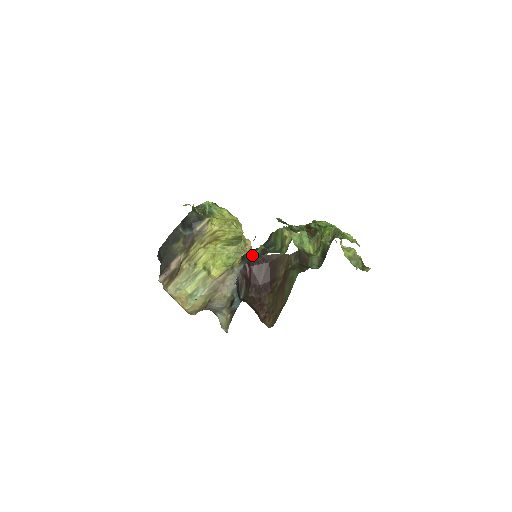
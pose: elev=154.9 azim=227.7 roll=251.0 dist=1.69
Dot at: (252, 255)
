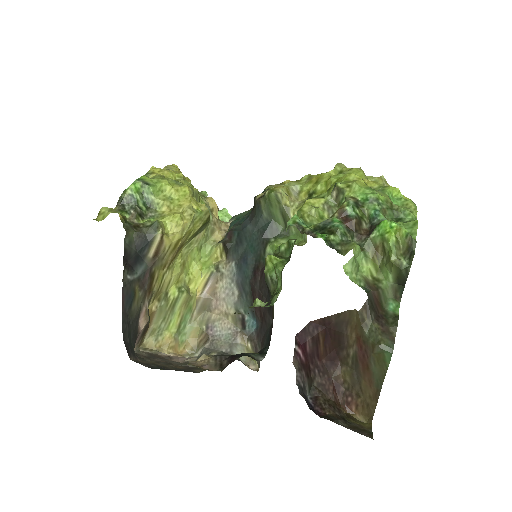
Dot at: (240, 243)
